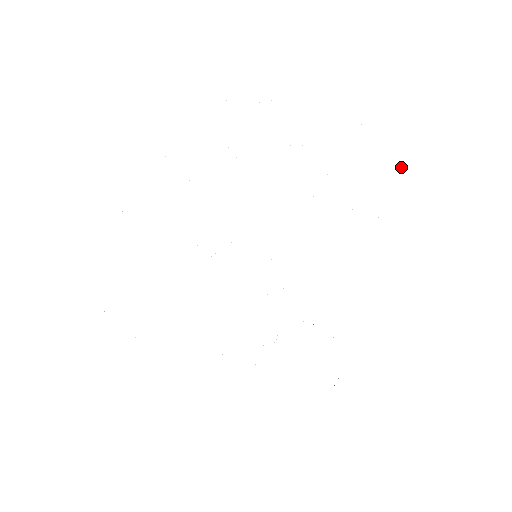
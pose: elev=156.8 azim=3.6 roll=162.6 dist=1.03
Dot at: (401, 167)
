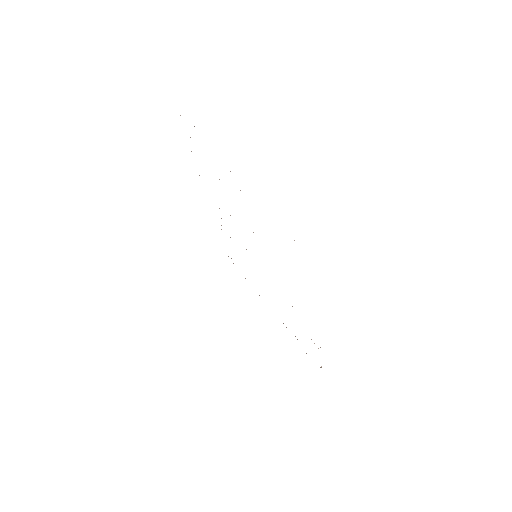
Dot at: occluded
